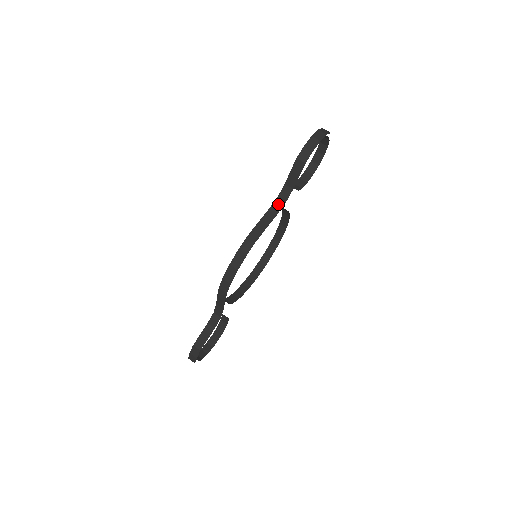
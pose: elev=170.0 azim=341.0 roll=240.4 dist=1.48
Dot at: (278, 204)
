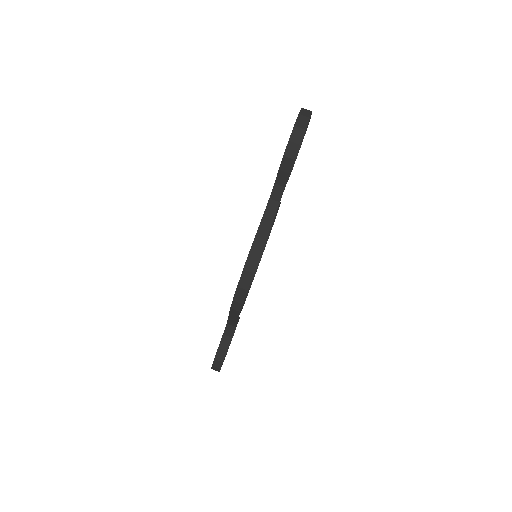
Dot at: (272, 207)
